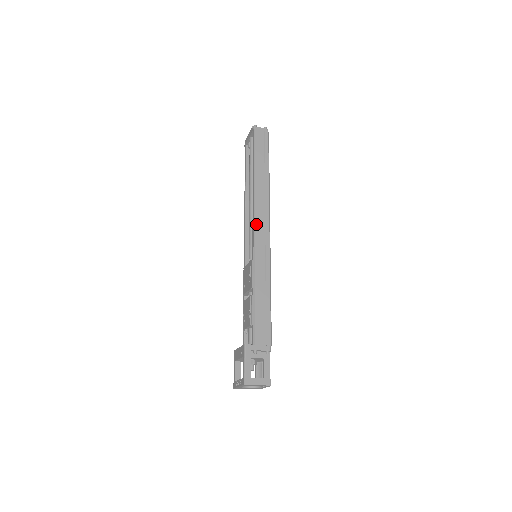
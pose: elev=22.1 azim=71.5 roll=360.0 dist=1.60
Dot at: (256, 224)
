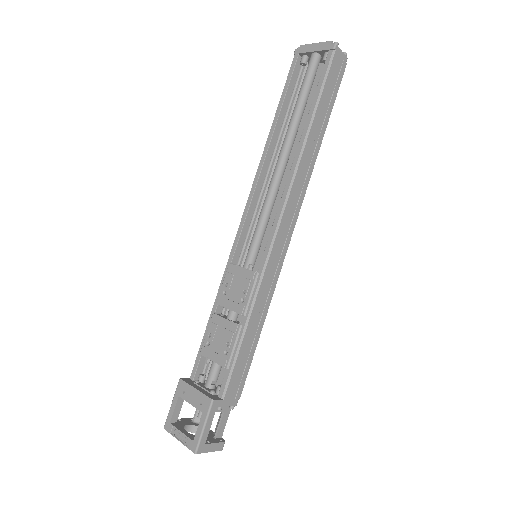
Dot at: (283, 220)
